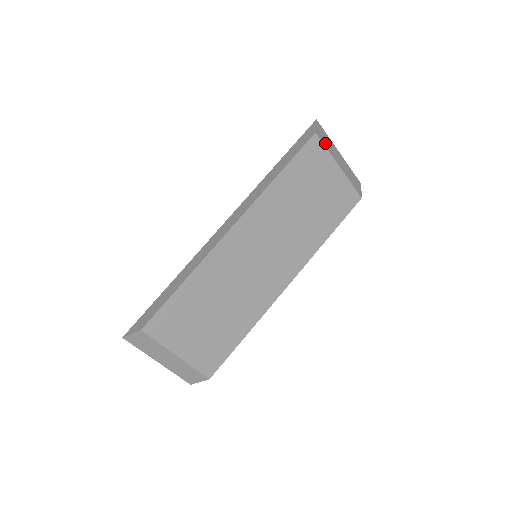
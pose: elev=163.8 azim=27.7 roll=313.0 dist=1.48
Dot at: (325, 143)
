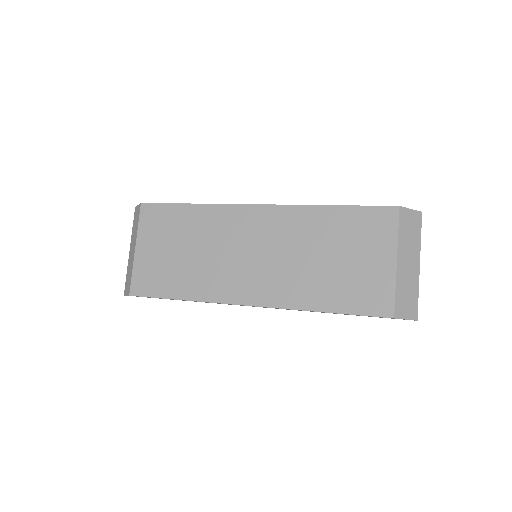
Dot at: (404, 228)
